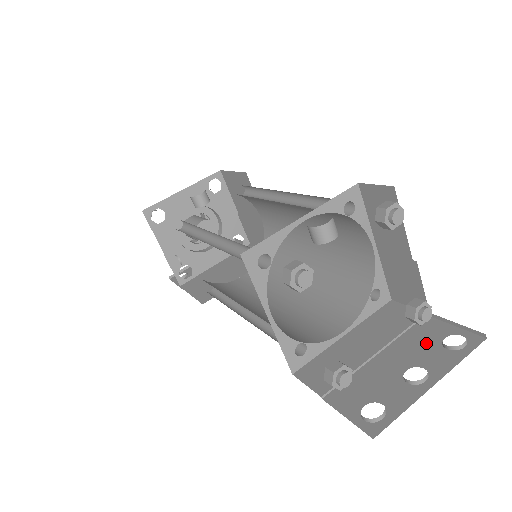
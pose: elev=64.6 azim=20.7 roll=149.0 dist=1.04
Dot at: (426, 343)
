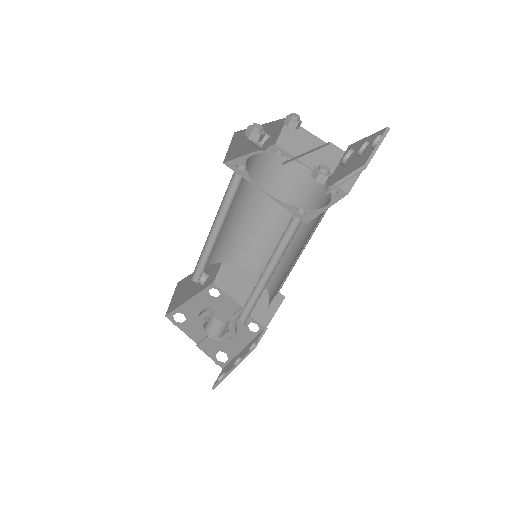
Dot at: occluded
